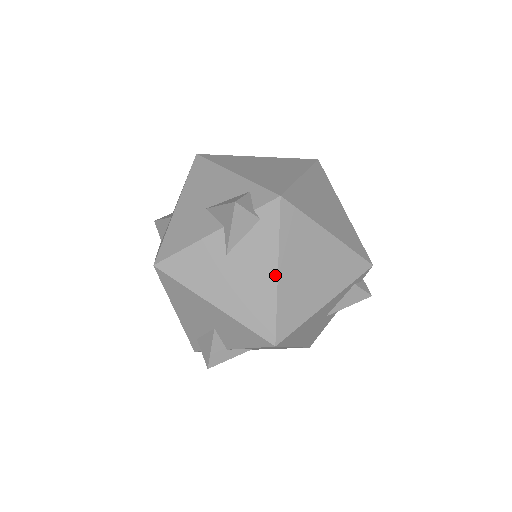
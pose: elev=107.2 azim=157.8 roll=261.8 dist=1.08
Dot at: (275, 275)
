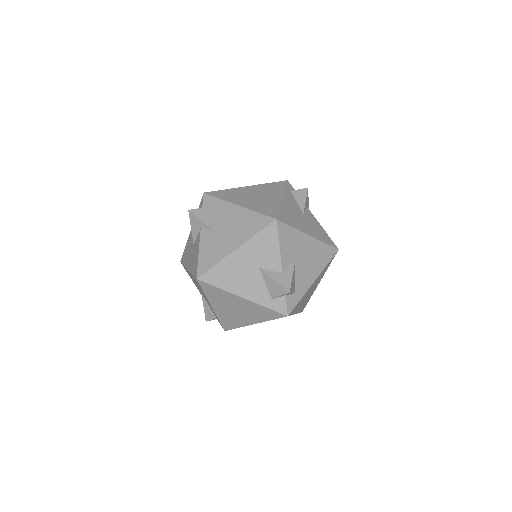
Dot at: (238, 207)
